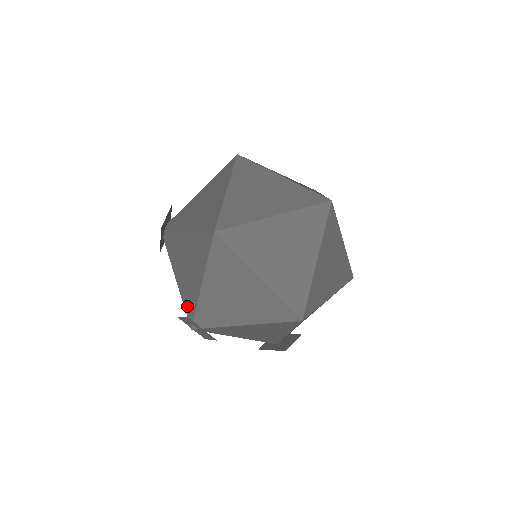
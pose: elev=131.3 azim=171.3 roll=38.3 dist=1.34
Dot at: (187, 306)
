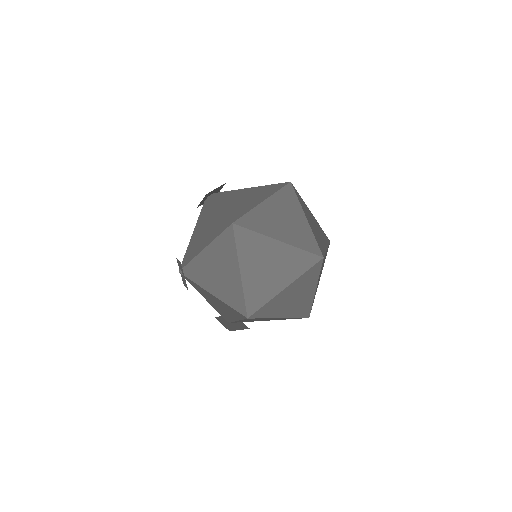
Dot at: (187, 255)
